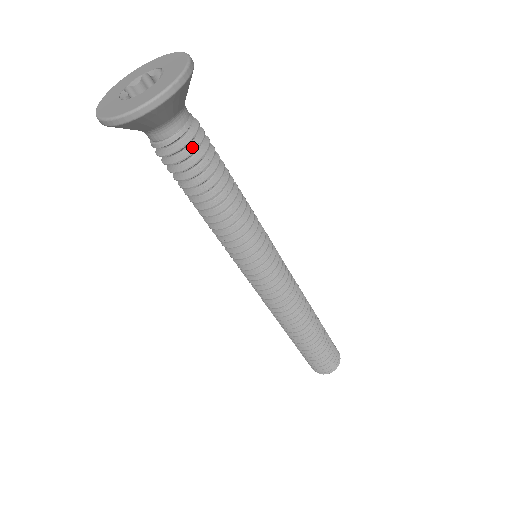
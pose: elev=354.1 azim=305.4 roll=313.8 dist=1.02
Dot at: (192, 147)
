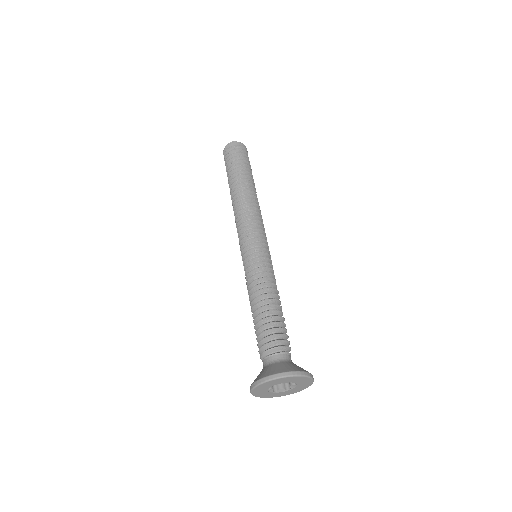
Dot at: occluded
